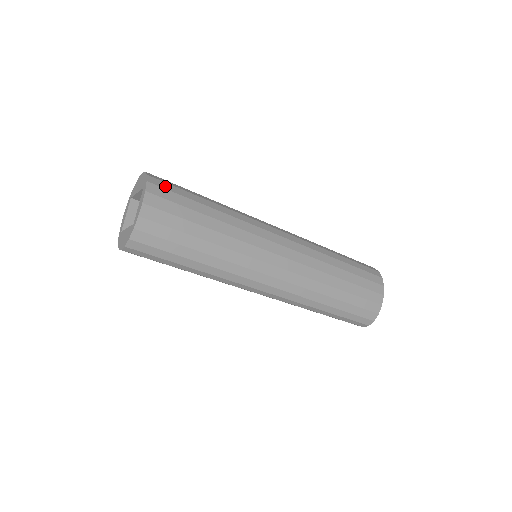
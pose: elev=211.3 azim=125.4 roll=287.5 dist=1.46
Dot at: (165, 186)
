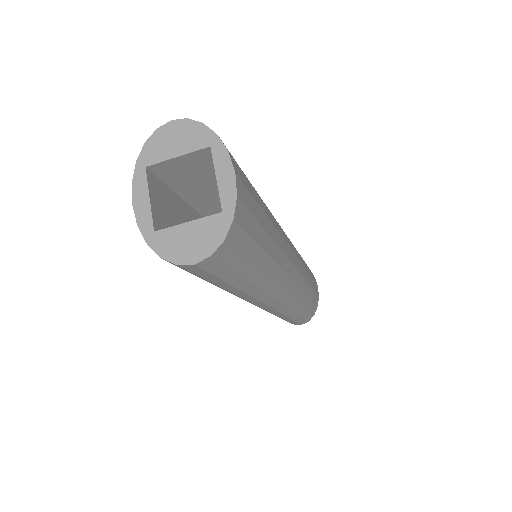
Dot at: occluded
